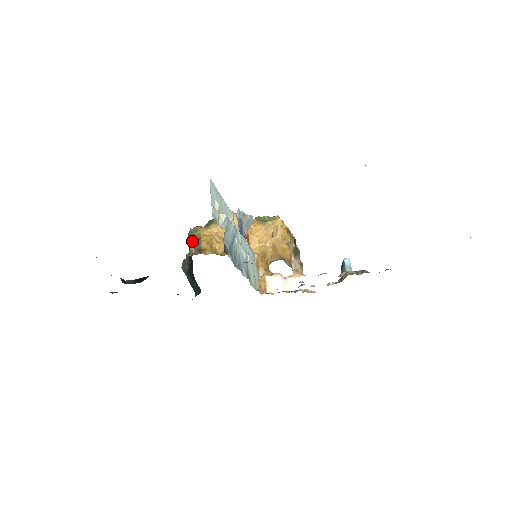
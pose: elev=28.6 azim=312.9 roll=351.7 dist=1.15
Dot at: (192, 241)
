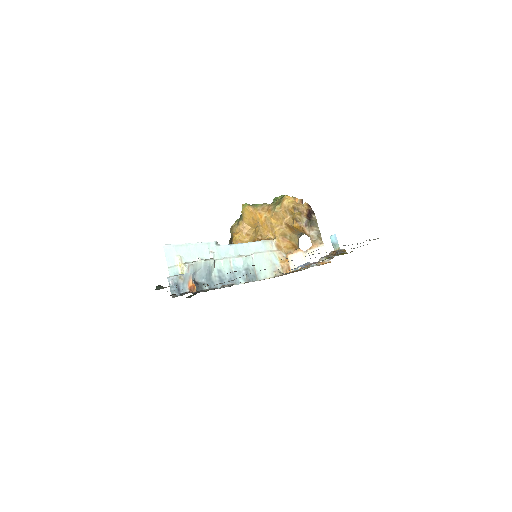
Dot at: (229, 241)
